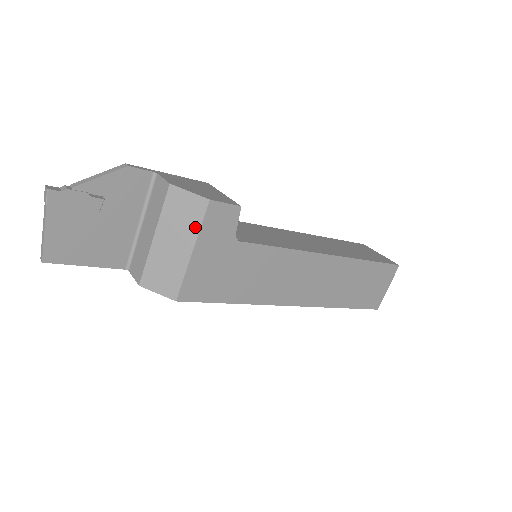
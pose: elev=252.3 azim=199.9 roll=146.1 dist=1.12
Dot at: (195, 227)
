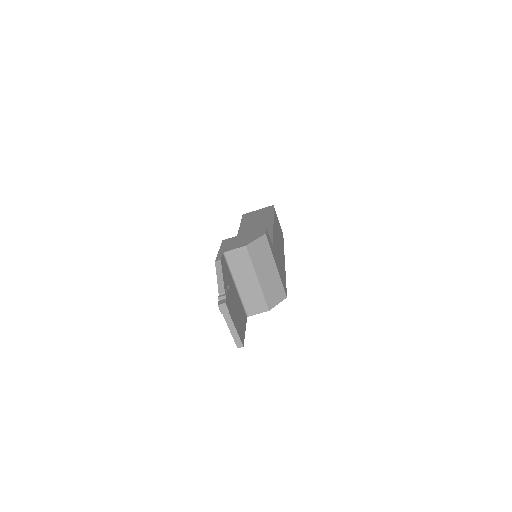
Dot at: (269, 253)
